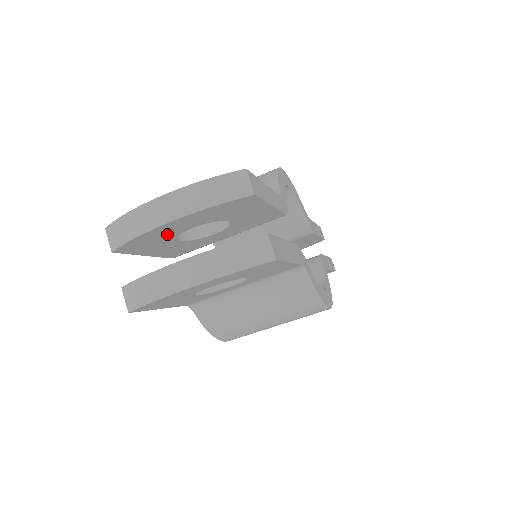
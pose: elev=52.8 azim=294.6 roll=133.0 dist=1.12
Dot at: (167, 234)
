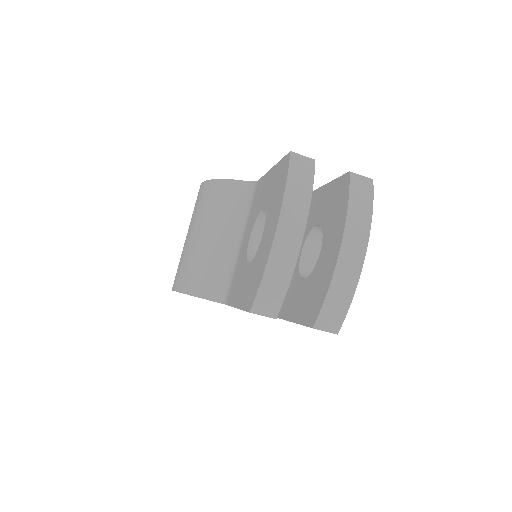
Dot at: occluded
